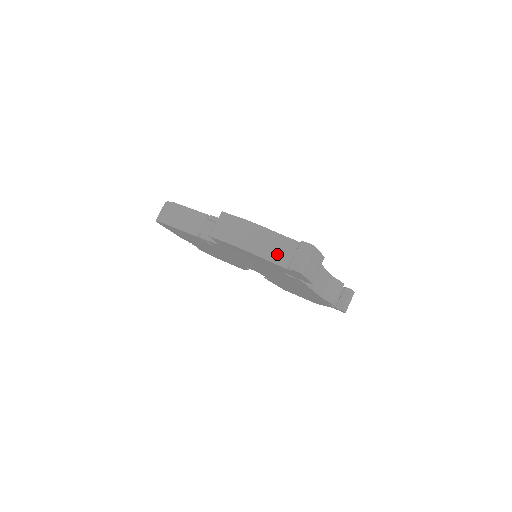
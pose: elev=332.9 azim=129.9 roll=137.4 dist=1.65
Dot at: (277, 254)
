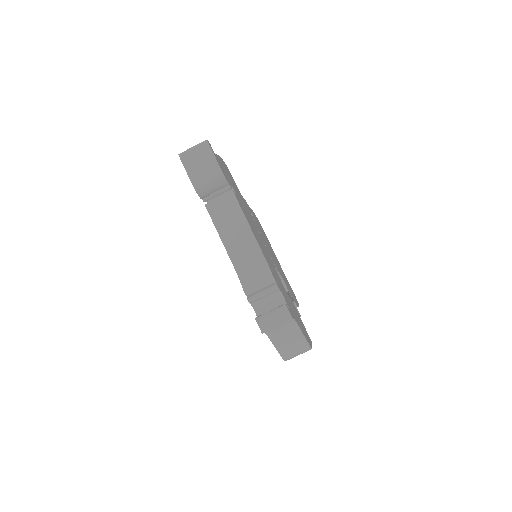
Dot at: occluded
